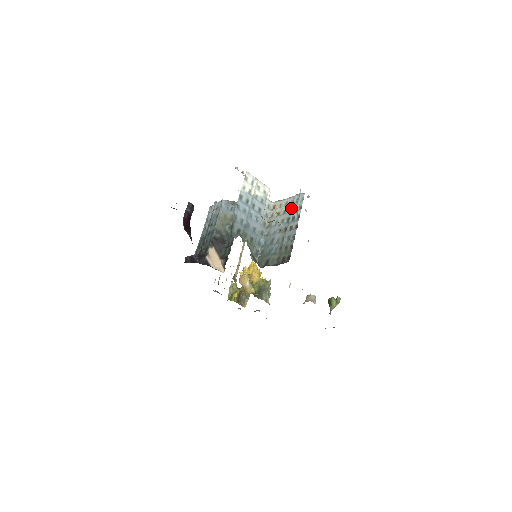
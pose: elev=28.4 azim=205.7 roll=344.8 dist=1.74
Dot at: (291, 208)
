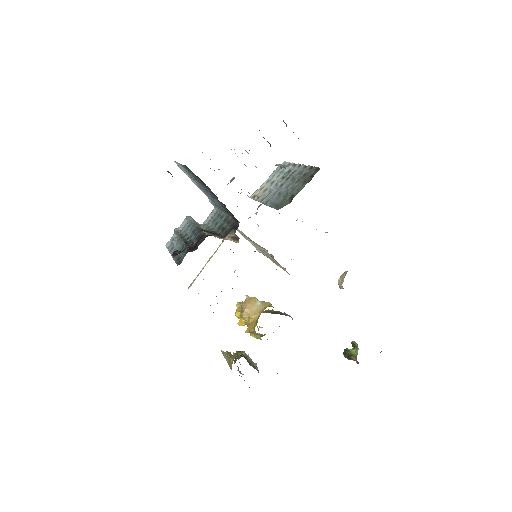
Dot at: (278, 174)
